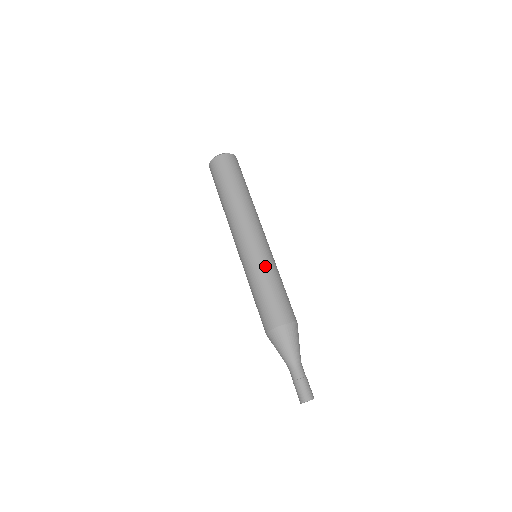
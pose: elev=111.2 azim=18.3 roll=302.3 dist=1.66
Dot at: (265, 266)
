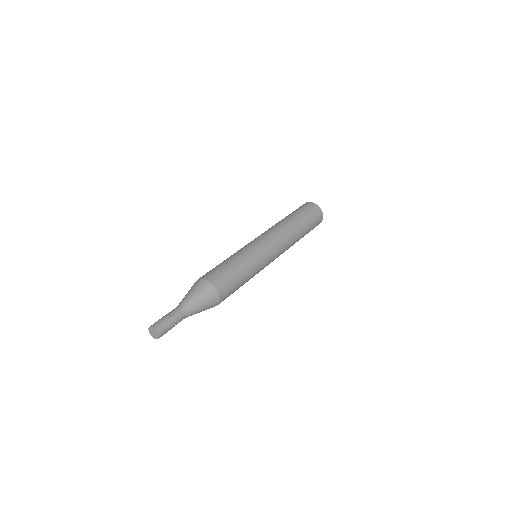
Dot at: (252, 256)
